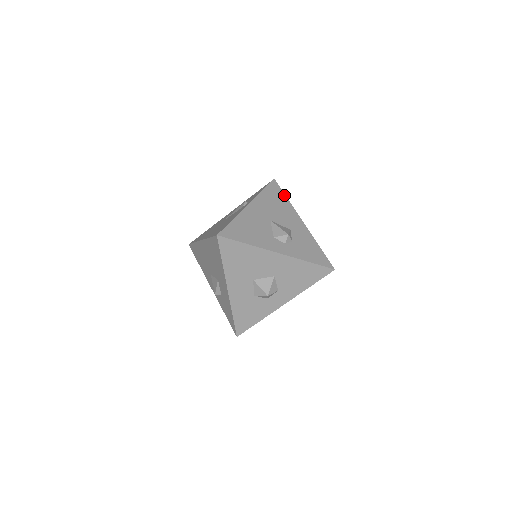
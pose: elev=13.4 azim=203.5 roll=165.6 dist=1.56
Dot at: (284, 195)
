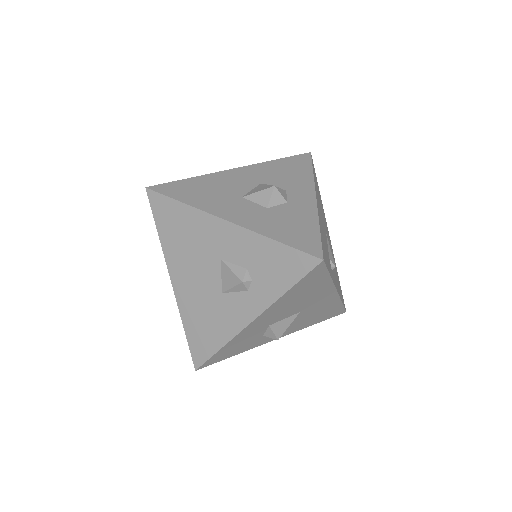
Dot at: occluded
